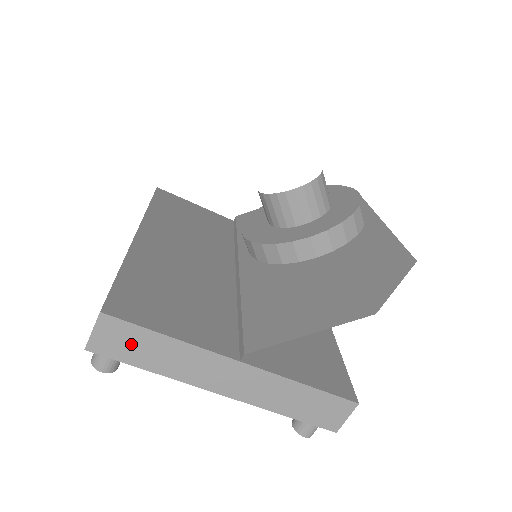
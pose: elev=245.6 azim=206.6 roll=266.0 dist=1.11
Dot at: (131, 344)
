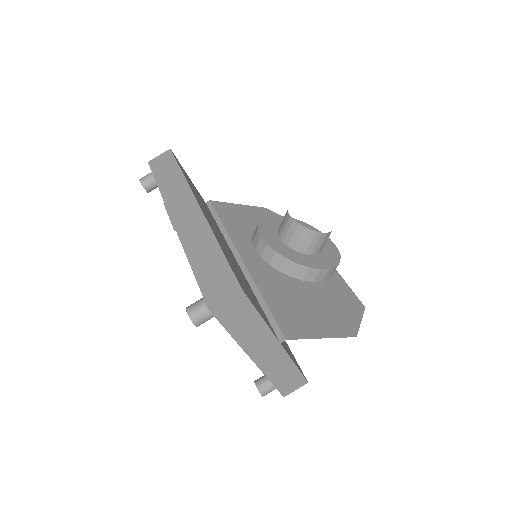
Dot at: (238, 315)
